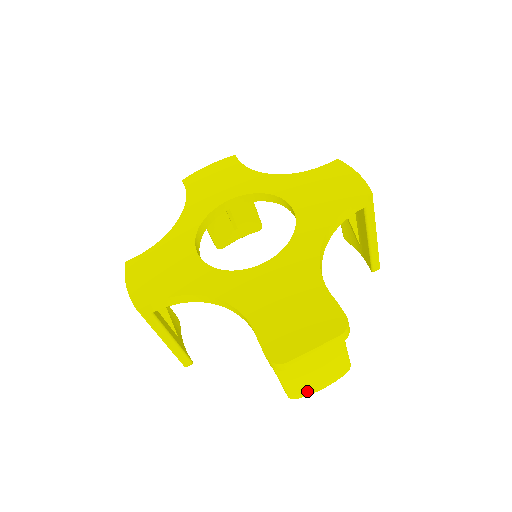
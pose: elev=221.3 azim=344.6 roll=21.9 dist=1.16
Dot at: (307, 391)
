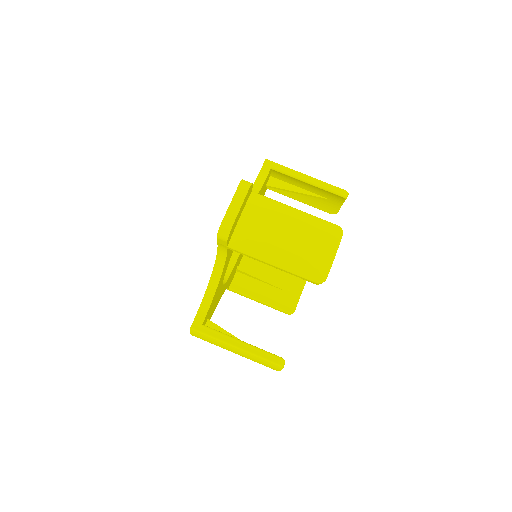
Dot at: (321, 265)
